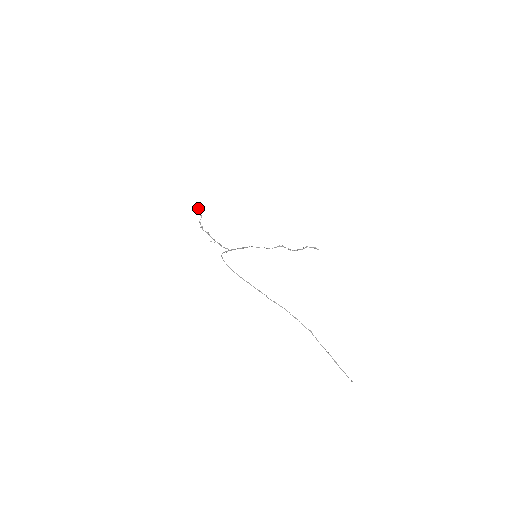
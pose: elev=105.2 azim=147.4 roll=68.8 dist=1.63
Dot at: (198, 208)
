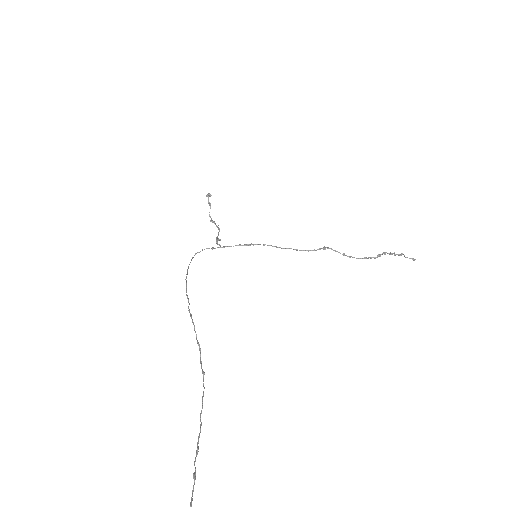
Dot at: occluded
